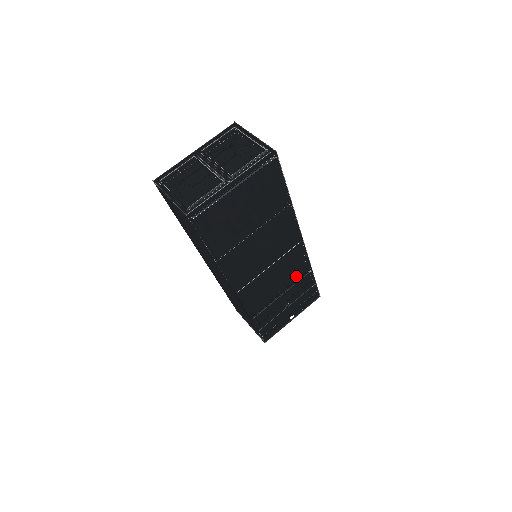
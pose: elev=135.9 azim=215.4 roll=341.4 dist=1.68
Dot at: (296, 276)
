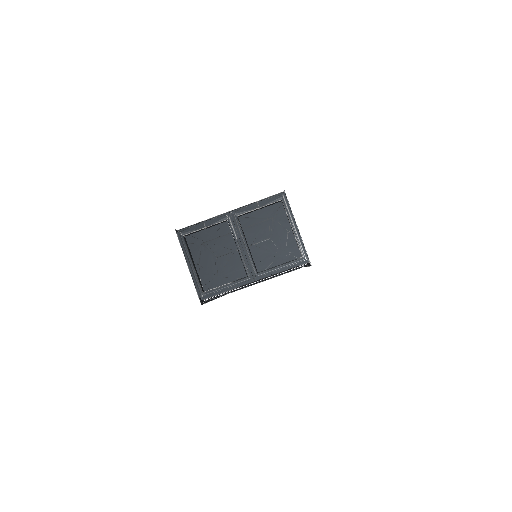
Dot at: occluded
